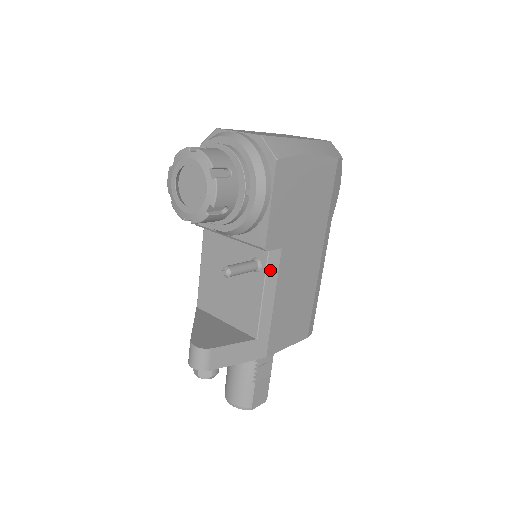
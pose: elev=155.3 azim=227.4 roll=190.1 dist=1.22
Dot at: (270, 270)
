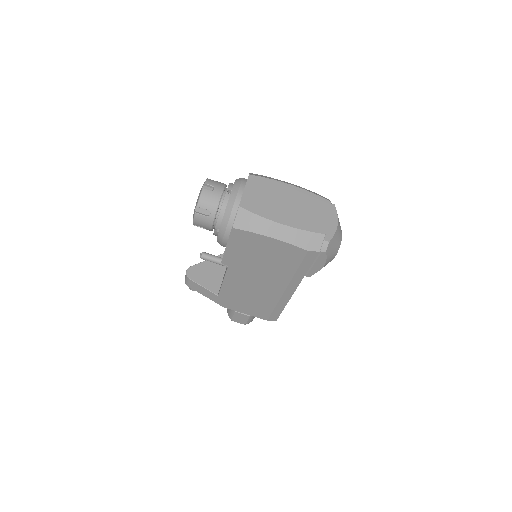
Dot at: (229, 273)
